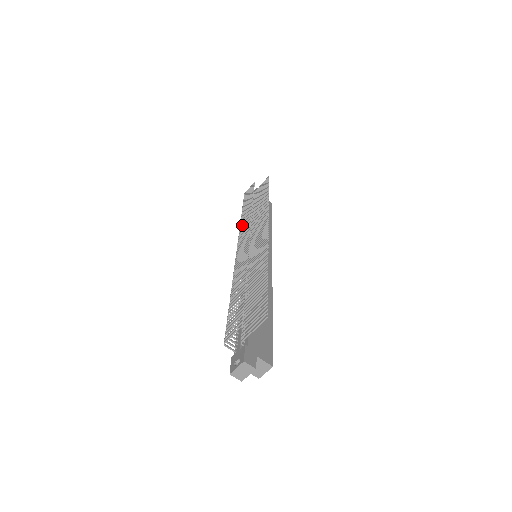
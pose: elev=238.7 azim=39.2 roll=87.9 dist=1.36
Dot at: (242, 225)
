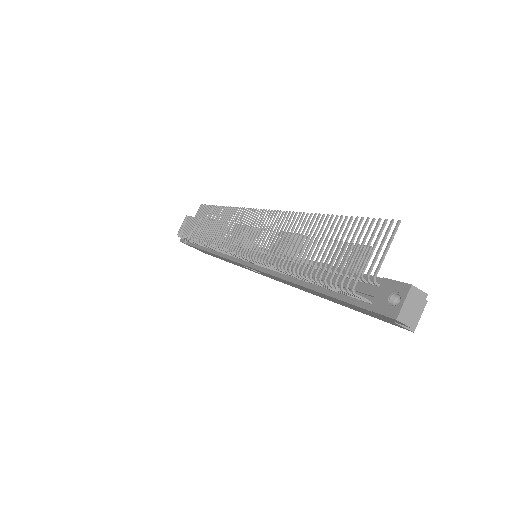
Dot at: occluded
